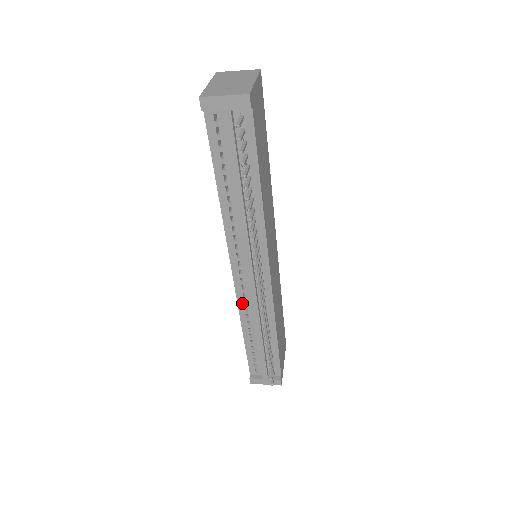
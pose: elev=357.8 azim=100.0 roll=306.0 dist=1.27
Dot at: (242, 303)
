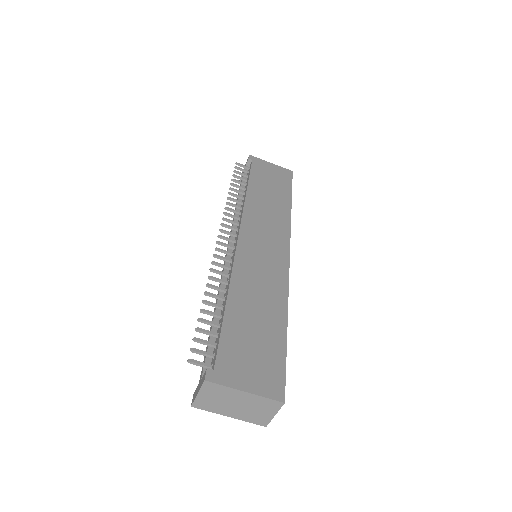
Dot at: occluded
